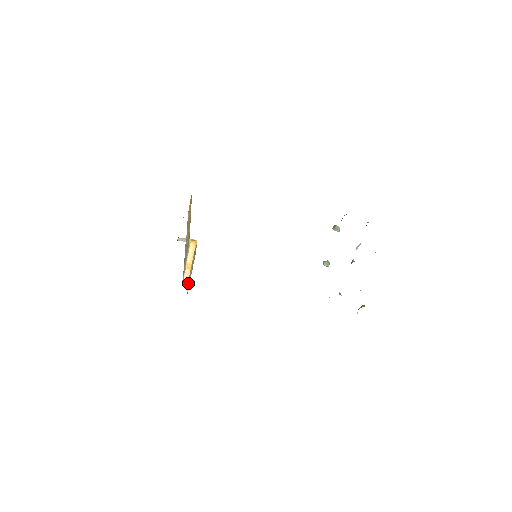
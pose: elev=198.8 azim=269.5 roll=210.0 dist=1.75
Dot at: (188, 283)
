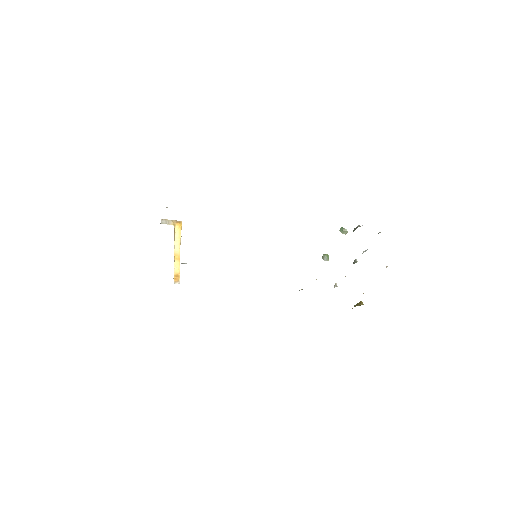
Dot at: occluded
